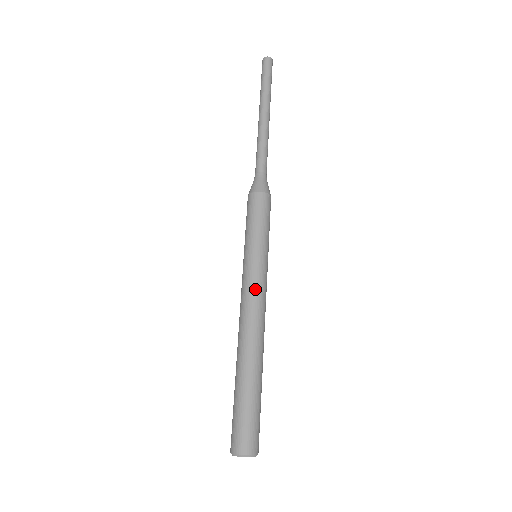
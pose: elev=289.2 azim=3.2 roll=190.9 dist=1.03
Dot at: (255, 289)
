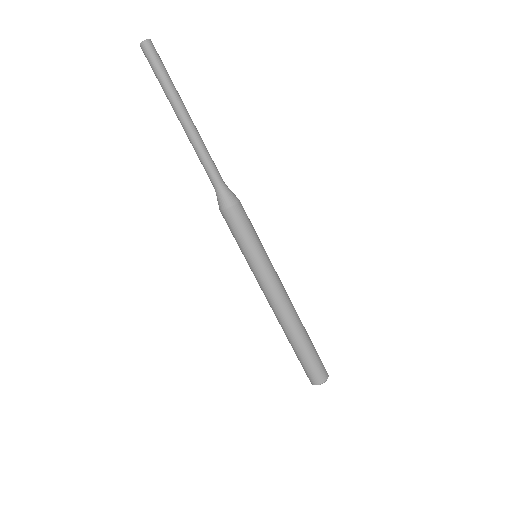
Dot at: (278, 283)
